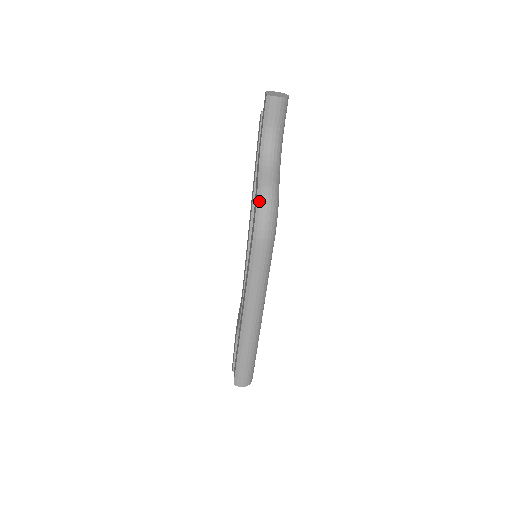
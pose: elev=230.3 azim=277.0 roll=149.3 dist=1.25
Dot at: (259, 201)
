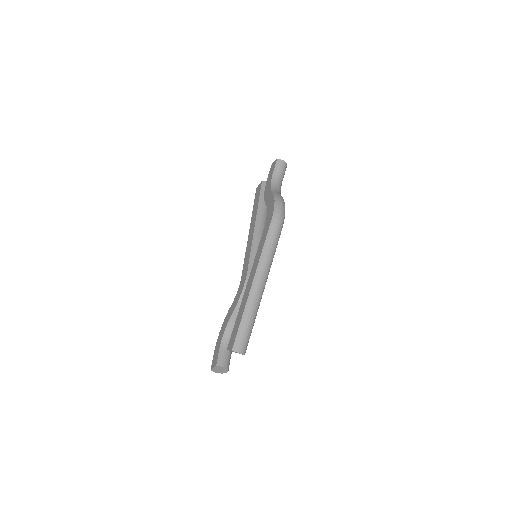
Dot at: (276, 200)
